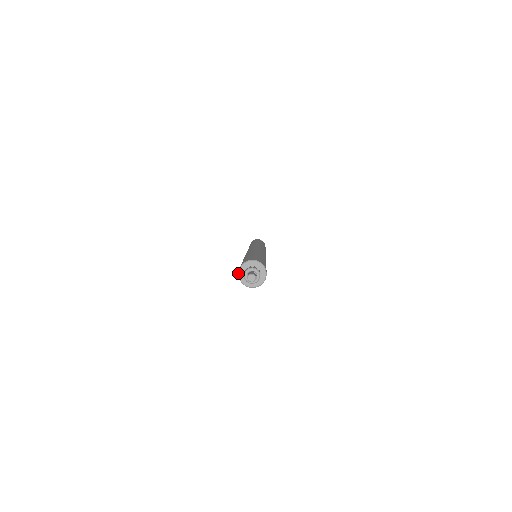
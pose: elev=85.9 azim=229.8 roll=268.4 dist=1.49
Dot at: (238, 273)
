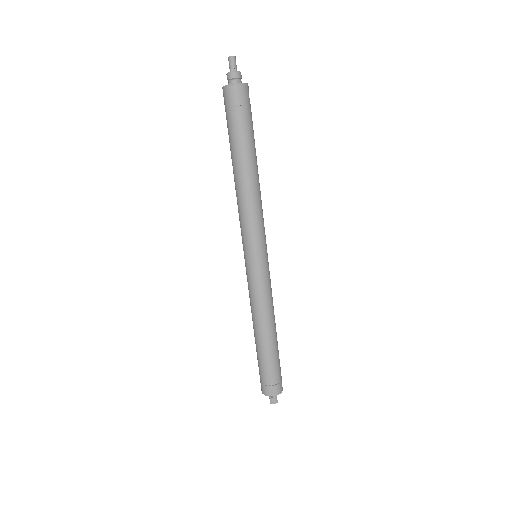
Dot at: (225, 86)
